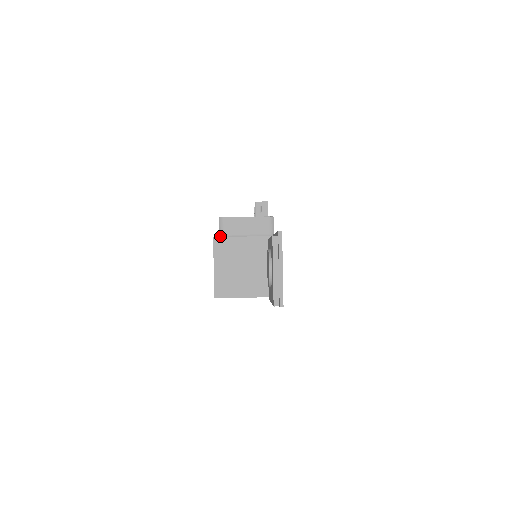
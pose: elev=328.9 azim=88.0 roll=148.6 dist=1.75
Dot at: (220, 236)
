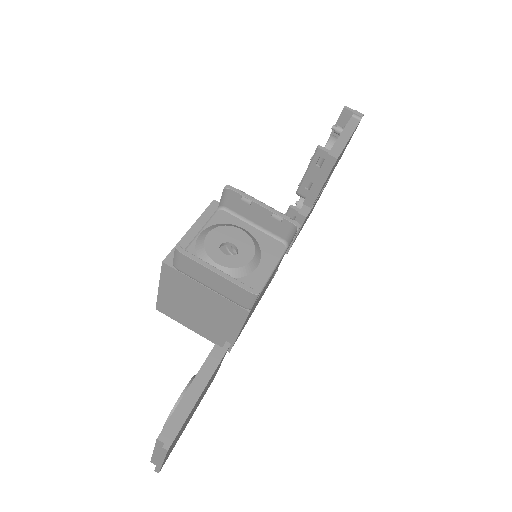
Dot at: (173, 265)
